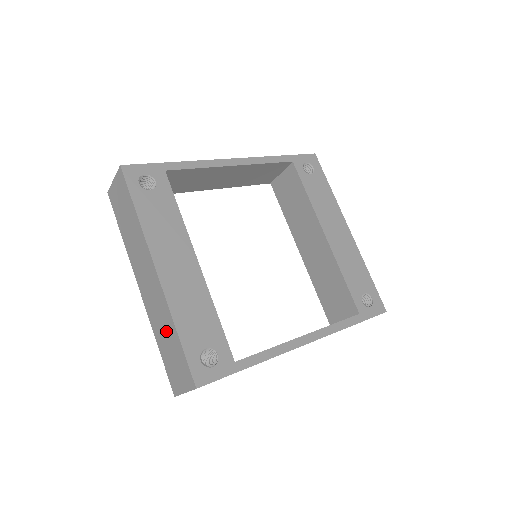
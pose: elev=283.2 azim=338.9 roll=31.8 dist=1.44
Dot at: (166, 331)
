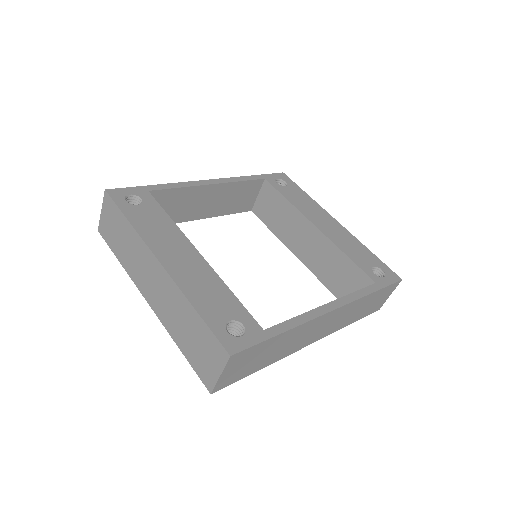
Dot at: (184, 320)
